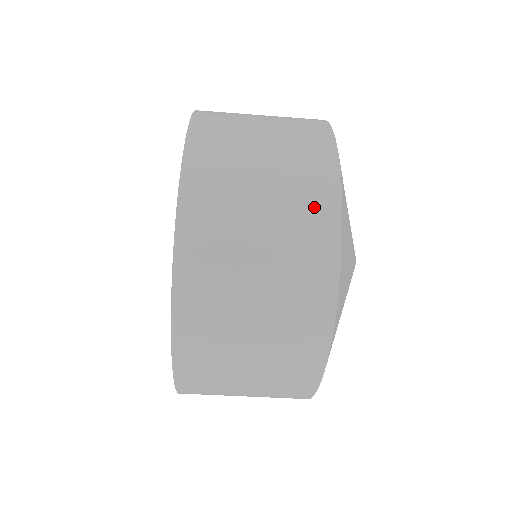
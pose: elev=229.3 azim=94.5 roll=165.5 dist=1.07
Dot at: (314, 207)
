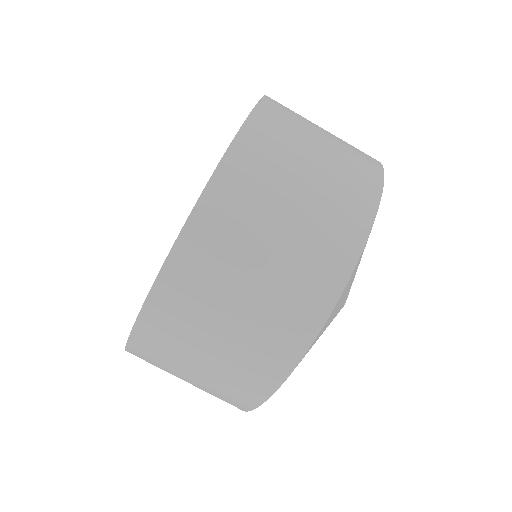
Dot at: (363, 159)
